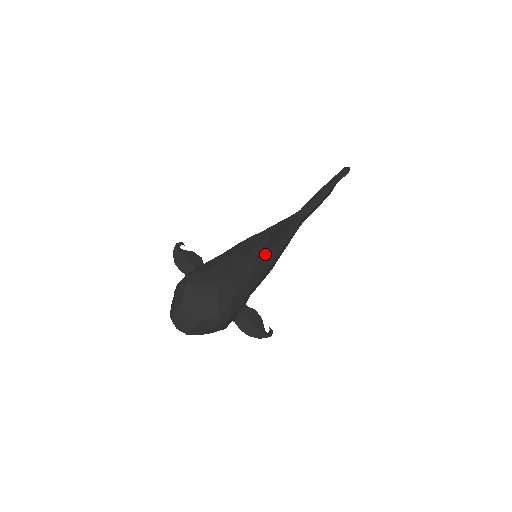
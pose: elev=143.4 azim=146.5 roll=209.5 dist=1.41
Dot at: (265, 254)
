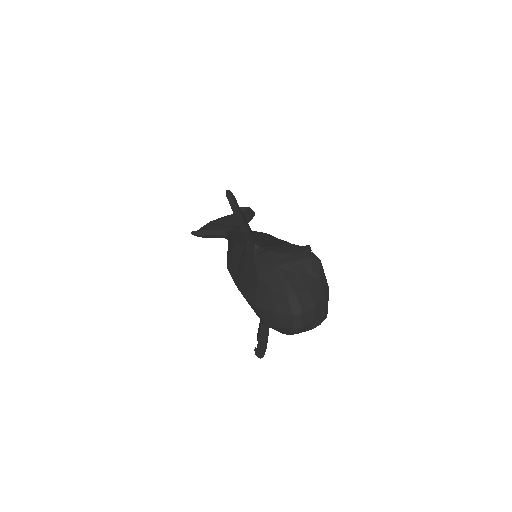
Dot at: occluded
